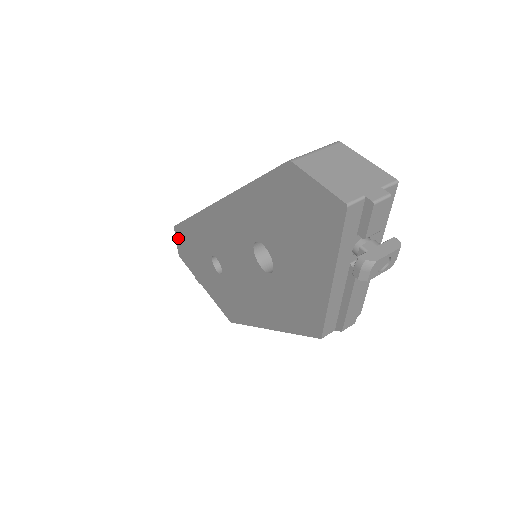
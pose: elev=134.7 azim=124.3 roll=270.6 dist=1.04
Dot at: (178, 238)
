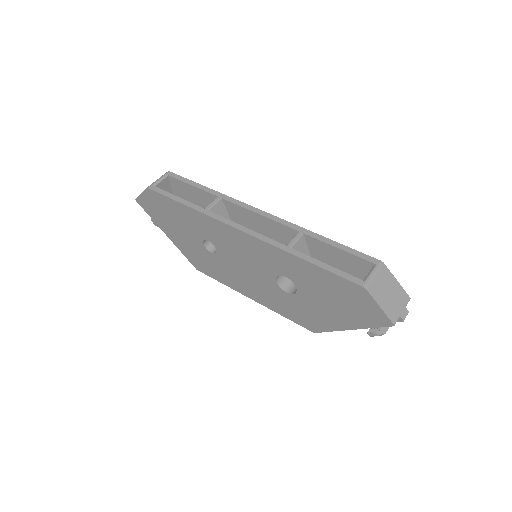
Dot at: (148, 196)
